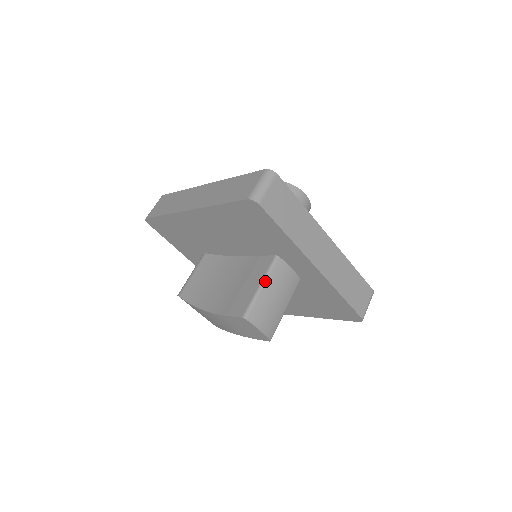
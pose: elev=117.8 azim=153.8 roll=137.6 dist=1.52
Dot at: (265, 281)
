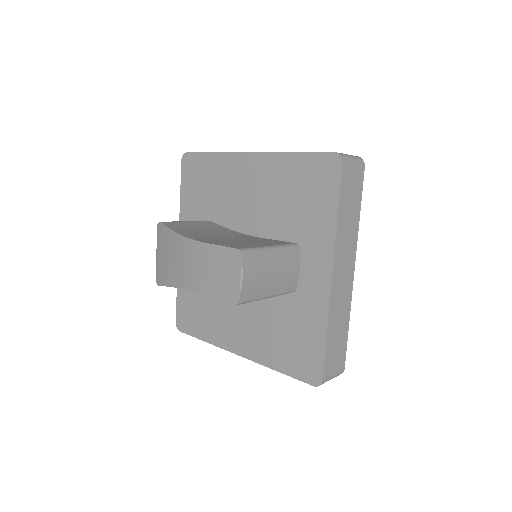
Dot at: (277, 248)
